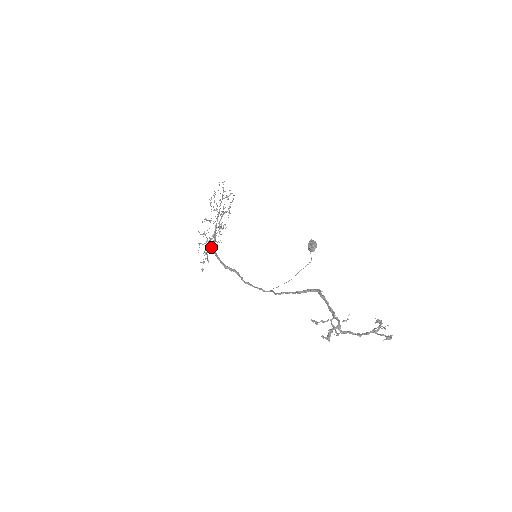
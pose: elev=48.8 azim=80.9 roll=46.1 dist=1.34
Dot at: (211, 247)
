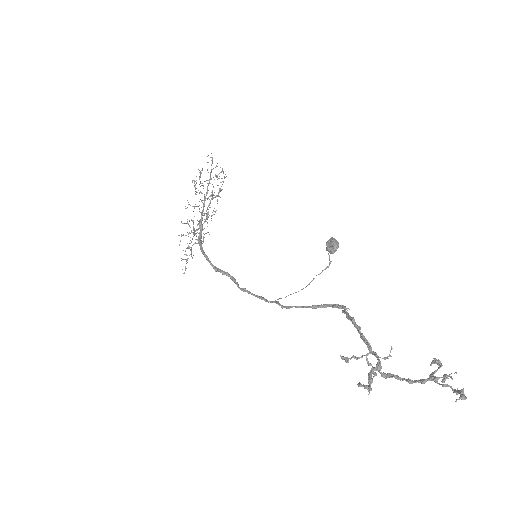
Dot at: occluded
